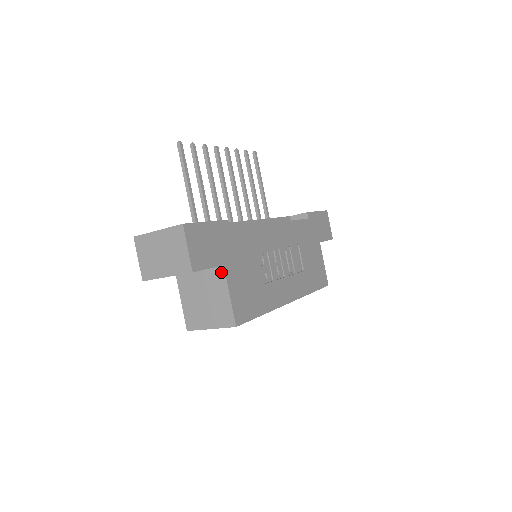
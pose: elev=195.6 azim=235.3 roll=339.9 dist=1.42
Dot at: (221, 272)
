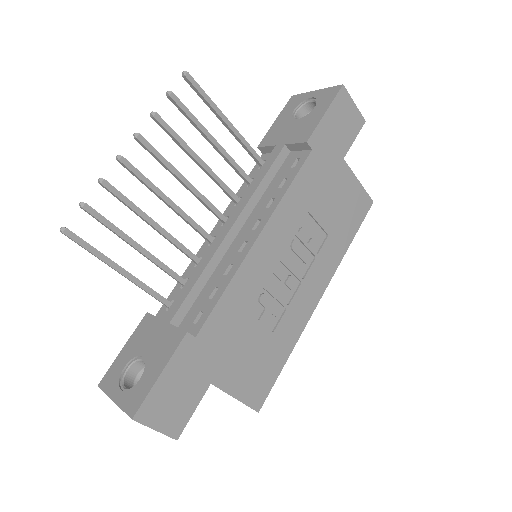
Dot at: occluded
